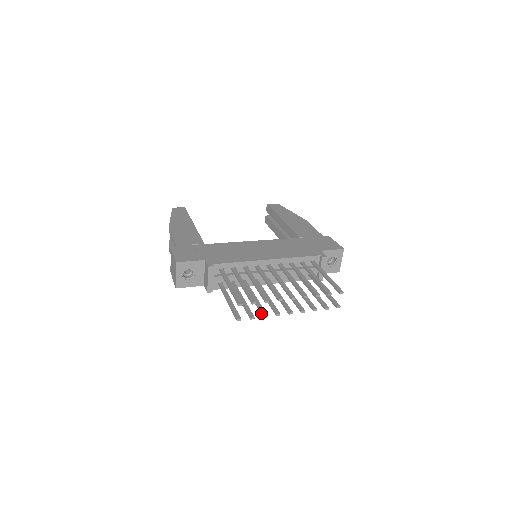
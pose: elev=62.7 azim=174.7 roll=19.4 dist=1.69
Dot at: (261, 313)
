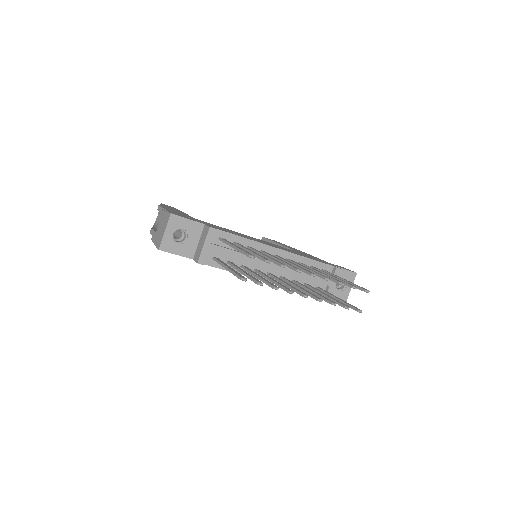
Dot at: (270, 285)
